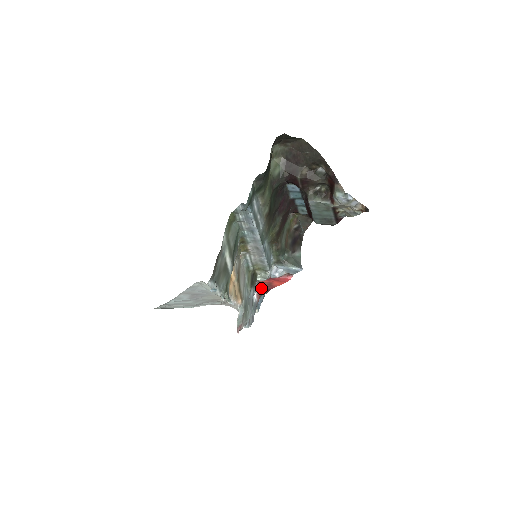
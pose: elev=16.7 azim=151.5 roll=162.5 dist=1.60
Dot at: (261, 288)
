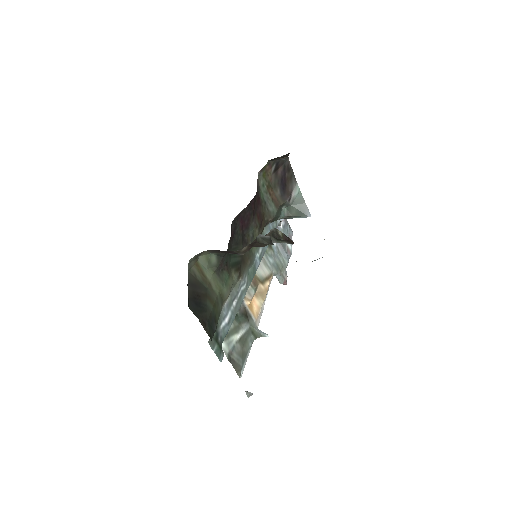
Dot at: occluded
